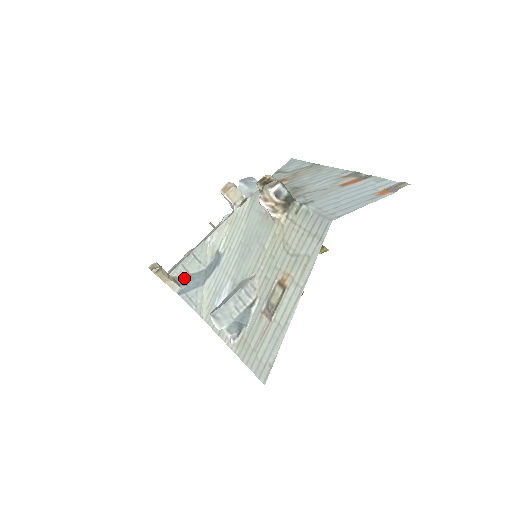
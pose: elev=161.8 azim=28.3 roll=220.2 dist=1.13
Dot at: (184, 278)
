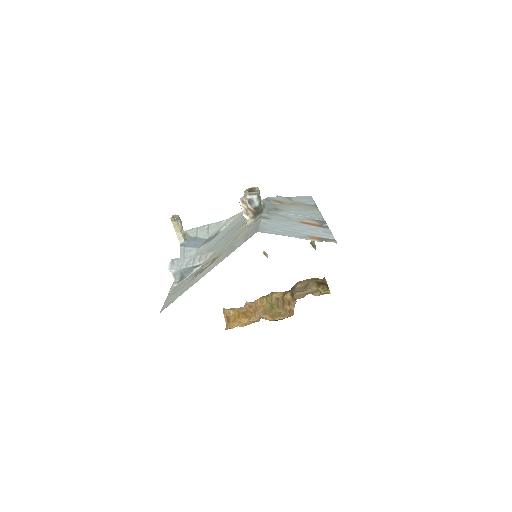
Dot at: (191, 237)
